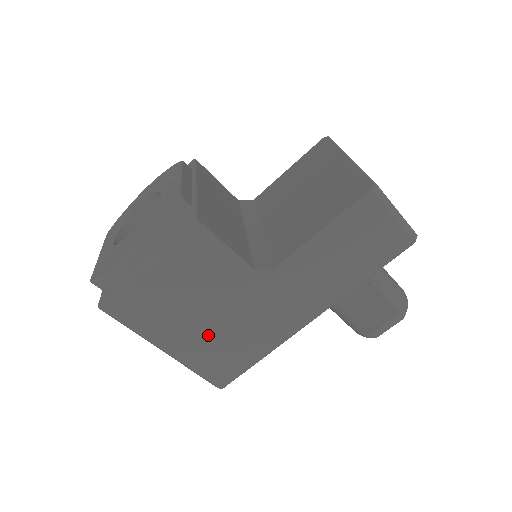
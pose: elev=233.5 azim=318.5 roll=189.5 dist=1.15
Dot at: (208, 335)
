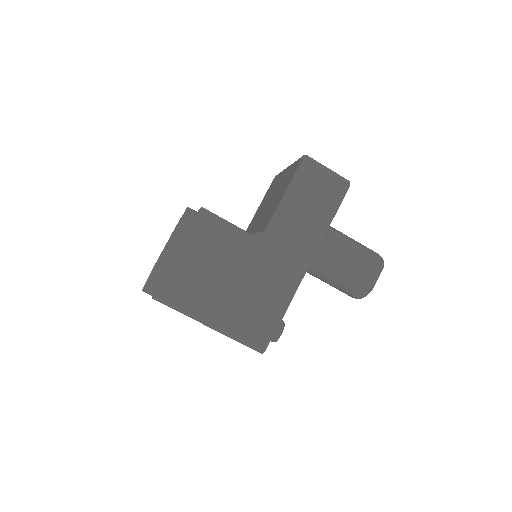
Dot at: (238, 299)
